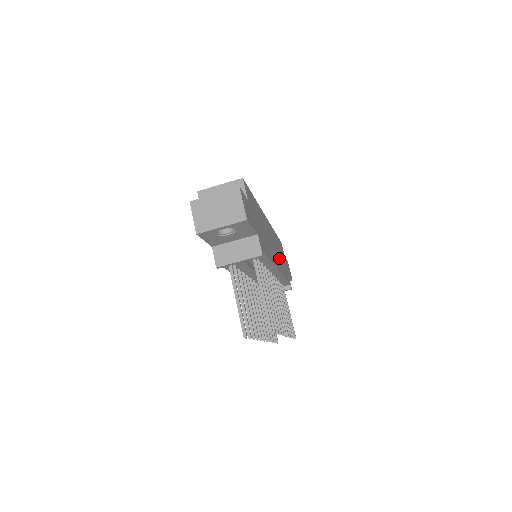
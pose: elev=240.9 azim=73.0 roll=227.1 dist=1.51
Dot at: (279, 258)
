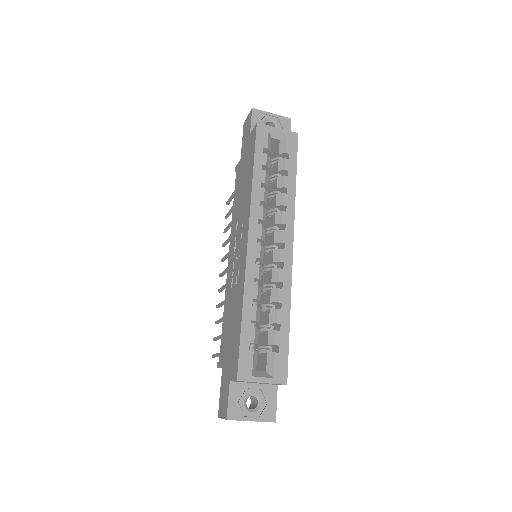
Dot at: occluded
